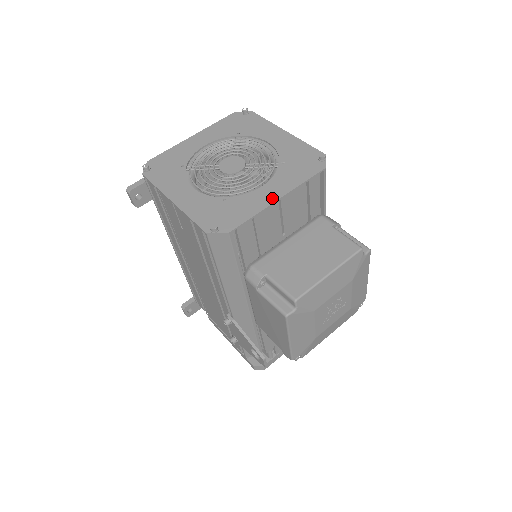
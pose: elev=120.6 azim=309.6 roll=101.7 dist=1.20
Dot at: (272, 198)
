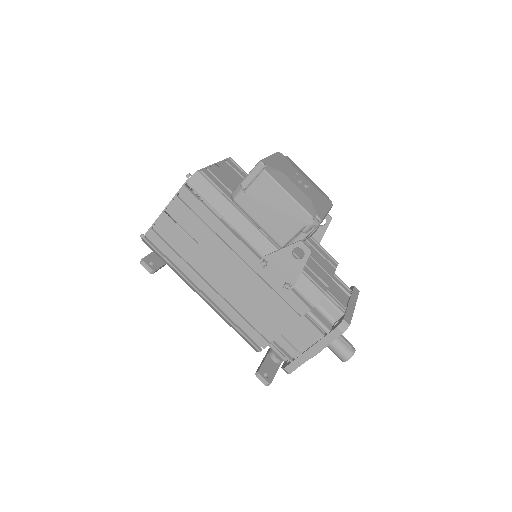
Dot at: occluded
